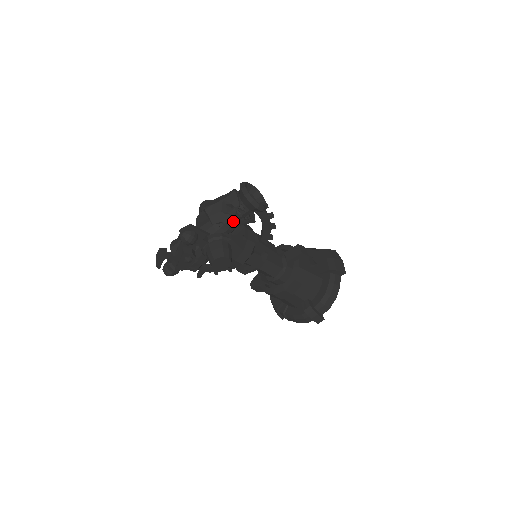
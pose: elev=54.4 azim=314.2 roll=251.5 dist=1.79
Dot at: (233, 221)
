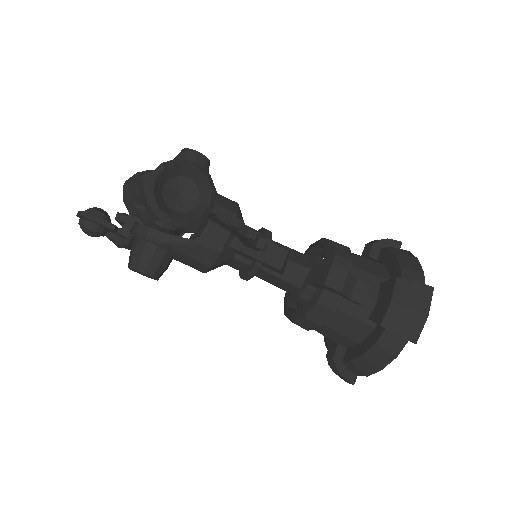
Dot at: (154, 221)
